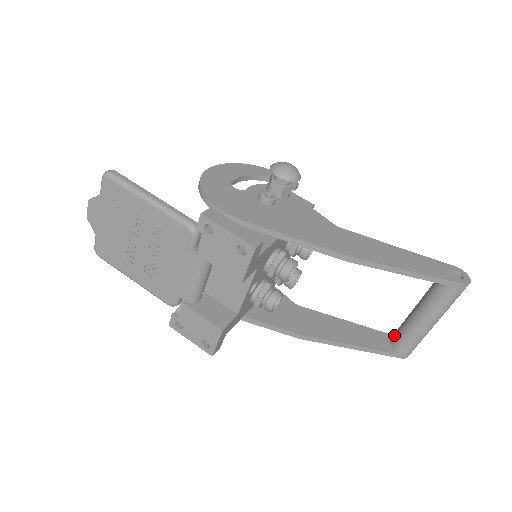
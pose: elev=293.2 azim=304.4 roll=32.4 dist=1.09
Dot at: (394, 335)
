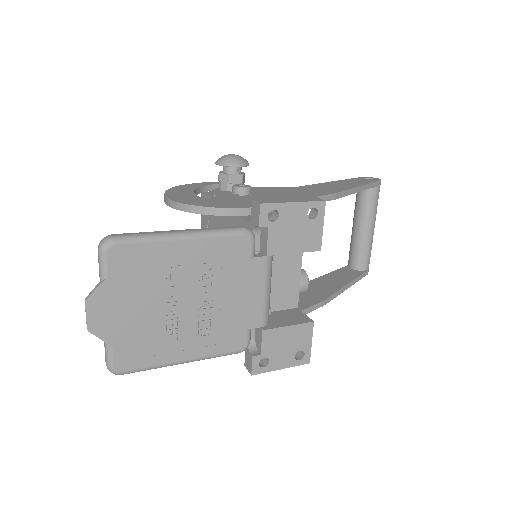
Dot at: (352, 261)
